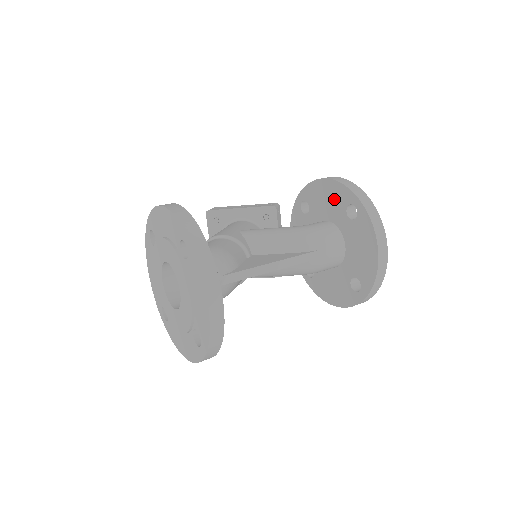
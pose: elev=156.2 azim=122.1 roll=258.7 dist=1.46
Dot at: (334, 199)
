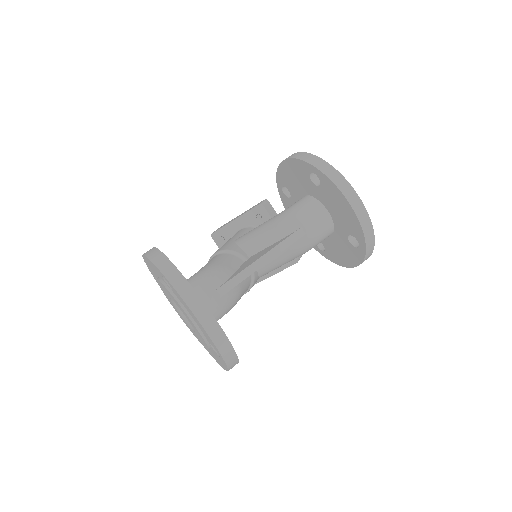
Dot at: (298, 175)
